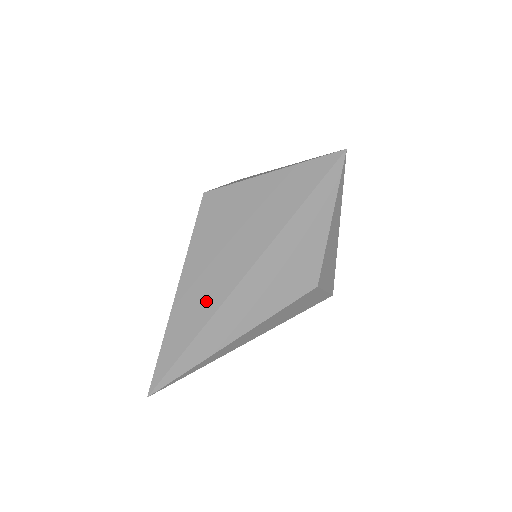
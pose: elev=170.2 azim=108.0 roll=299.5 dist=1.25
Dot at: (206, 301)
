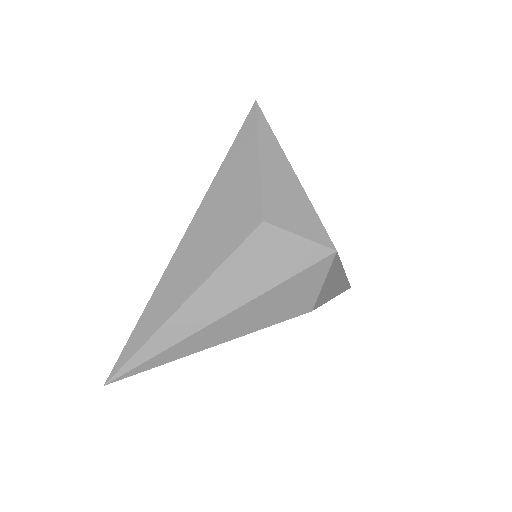
Dot at: occluded
